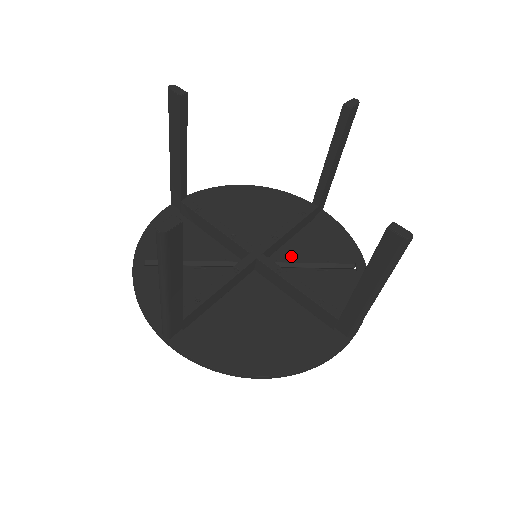
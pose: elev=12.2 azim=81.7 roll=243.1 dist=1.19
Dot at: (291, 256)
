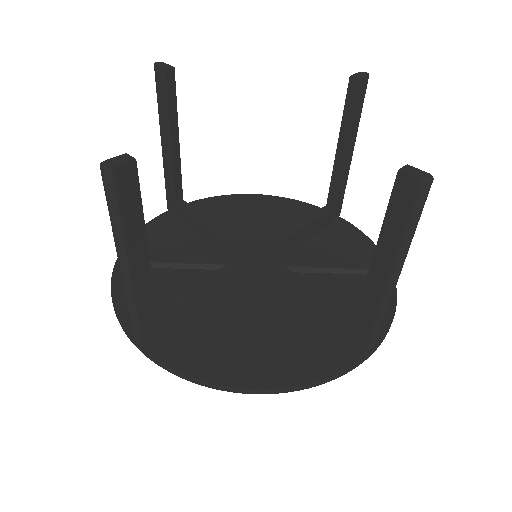
Dot at: (300, 261)
